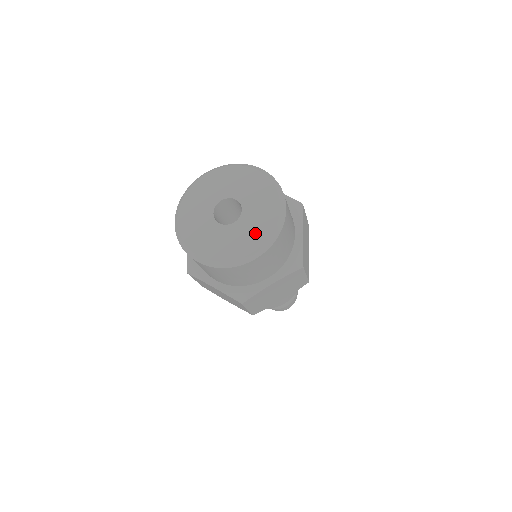
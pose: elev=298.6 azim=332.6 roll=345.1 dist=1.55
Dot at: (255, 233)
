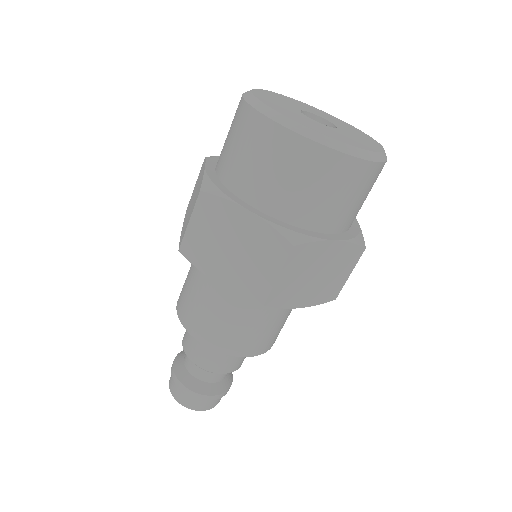
Dot at: (362, 142)
